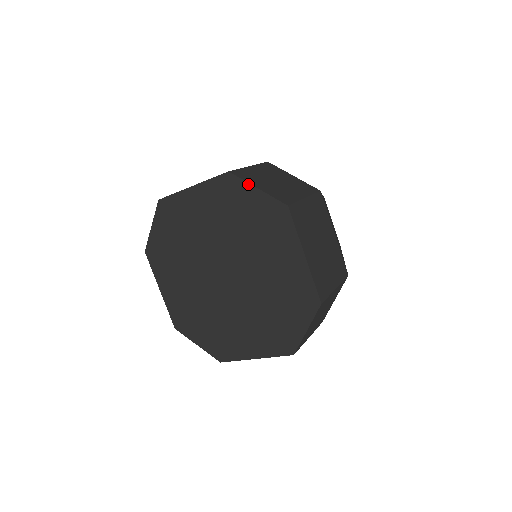
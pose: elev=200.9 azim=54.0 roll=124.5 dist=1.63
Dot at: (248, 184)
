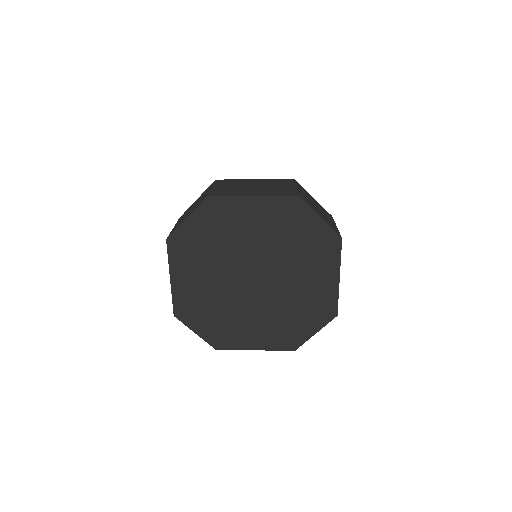
Dot at: (313, 212)
